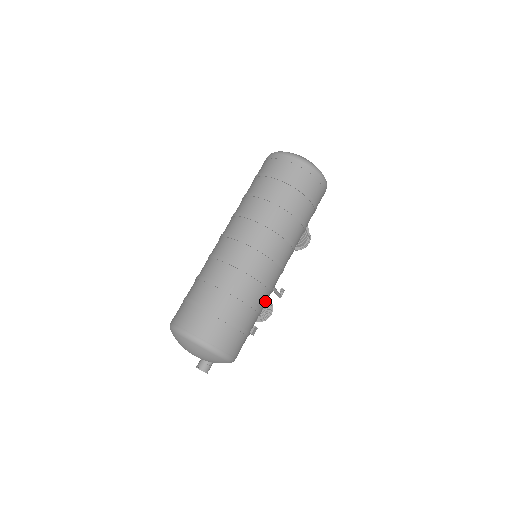
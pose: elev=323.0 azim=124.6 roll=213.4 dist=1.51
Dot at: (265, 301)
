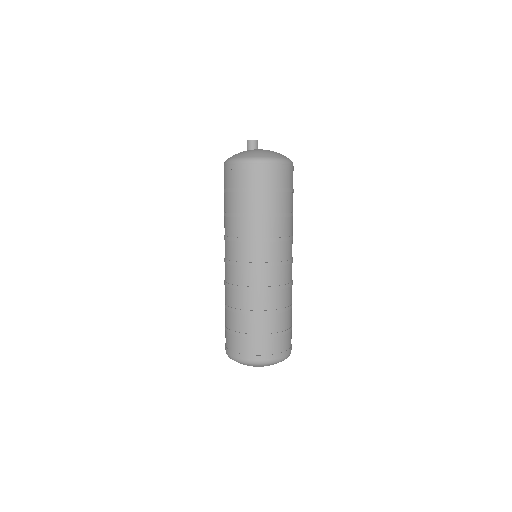
Dot at: occluded
